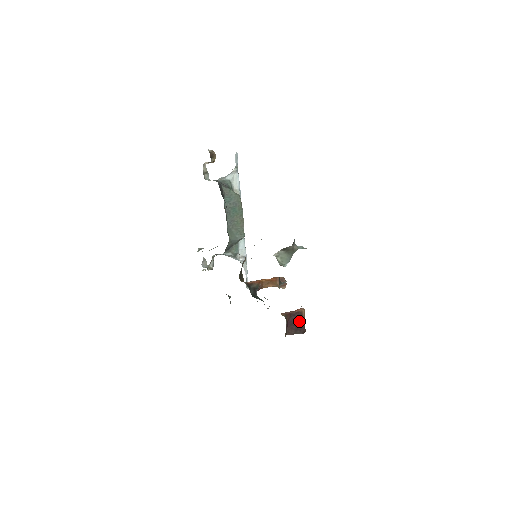
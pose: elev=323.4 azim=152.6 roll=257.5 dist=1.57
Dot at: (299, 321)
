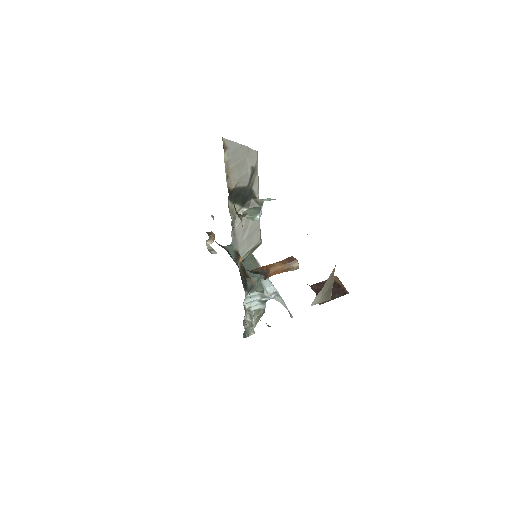
Dot at: (333, 286)
